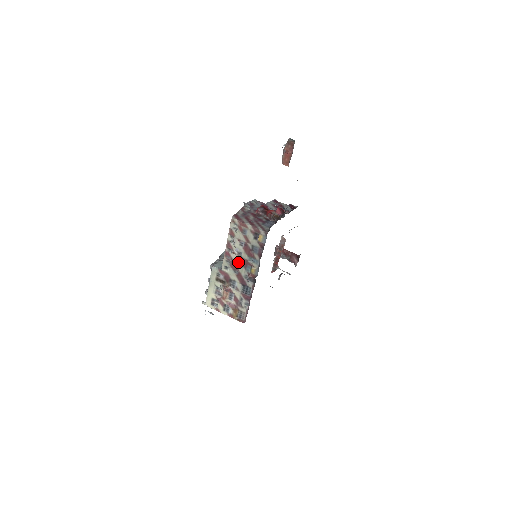
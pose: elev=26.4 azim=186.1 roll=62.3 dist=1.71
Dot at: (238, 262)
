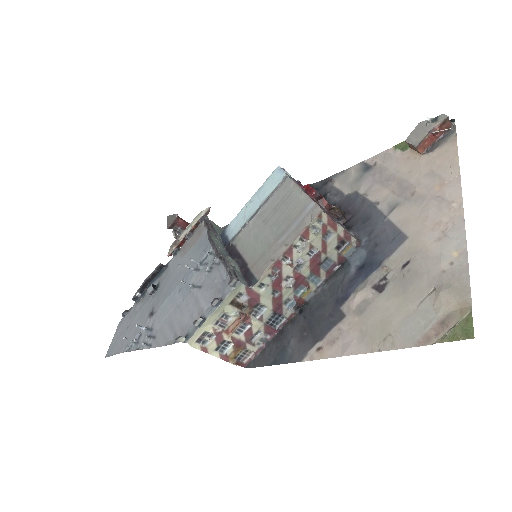
Dot at: (287, 279)
